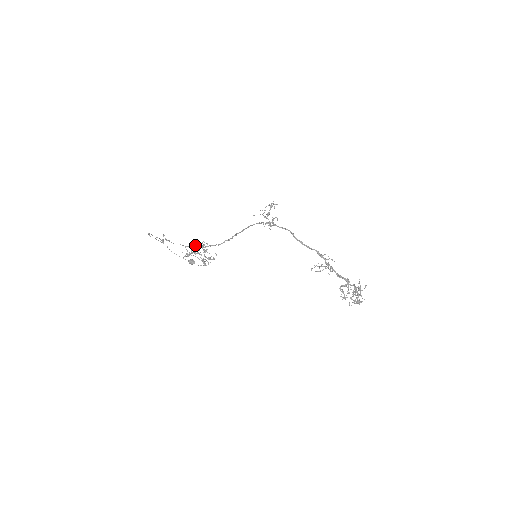
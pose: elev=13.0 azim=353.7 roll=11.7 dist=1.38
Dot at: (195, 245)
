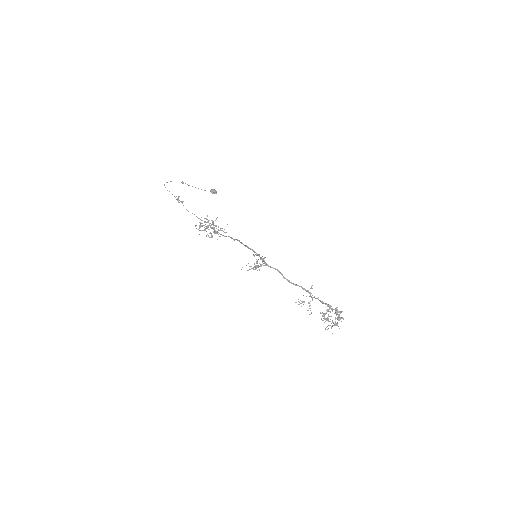
Dot at: occluded
